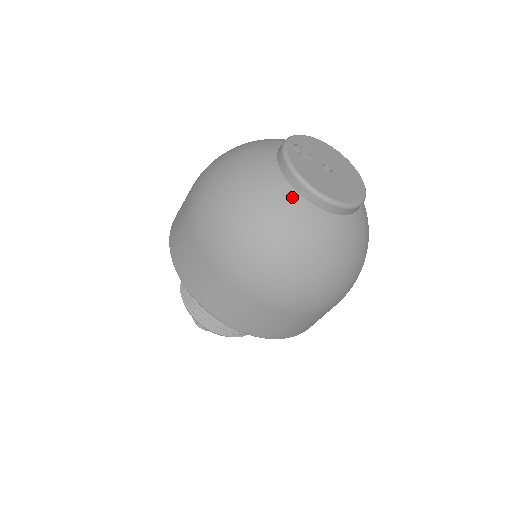
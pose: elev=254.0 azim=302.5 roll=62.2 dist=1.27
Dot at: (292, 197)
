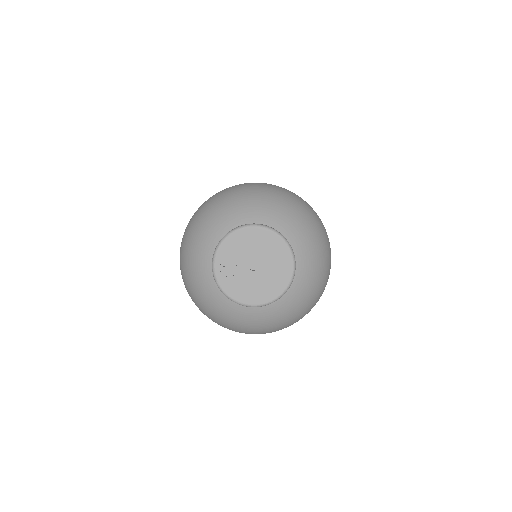
Dot at: (242, 309)
